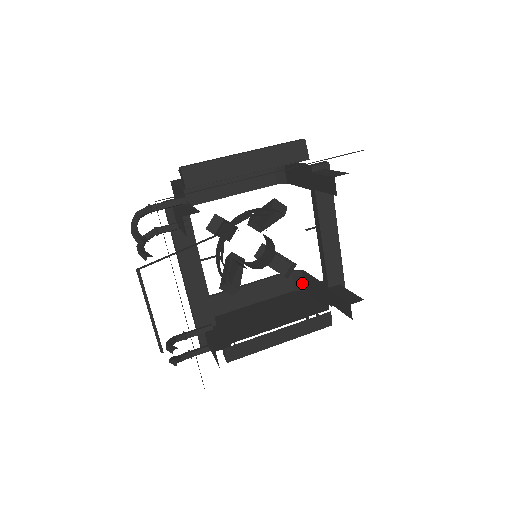
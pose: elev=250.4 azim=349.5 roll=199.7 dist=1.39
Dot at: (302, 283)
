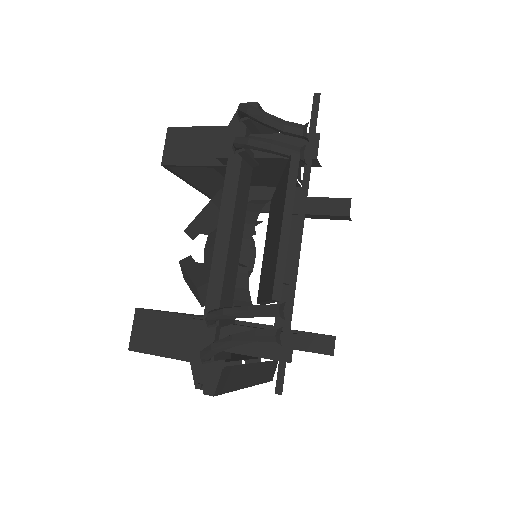
Dot at: occluded
